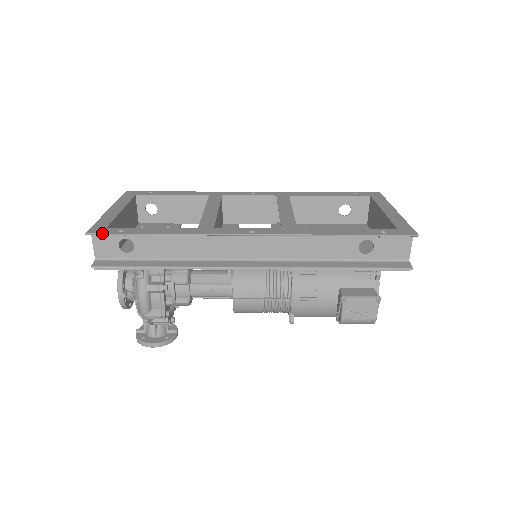
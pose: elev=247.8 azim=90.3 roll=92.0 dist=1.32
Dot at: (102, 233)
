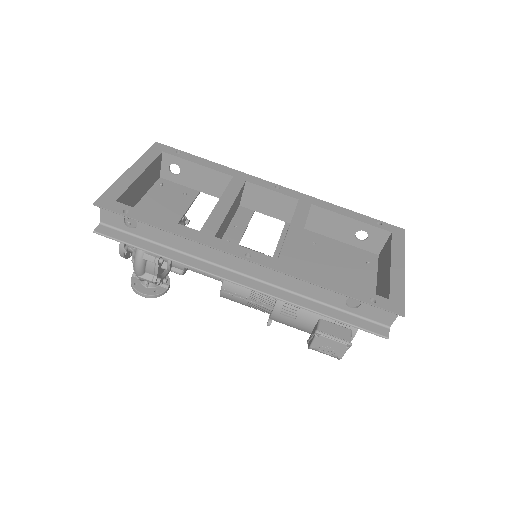
Dot at: (108, 209)
